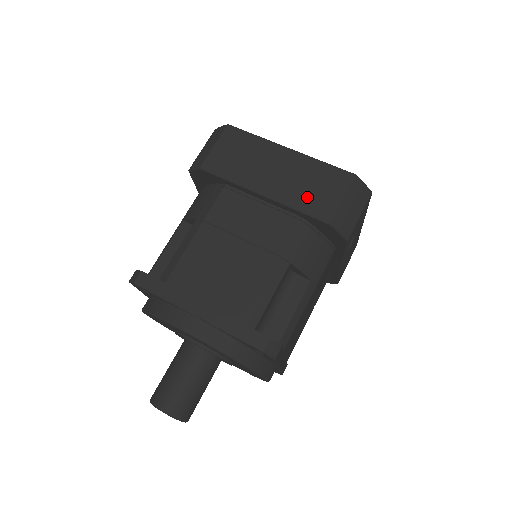
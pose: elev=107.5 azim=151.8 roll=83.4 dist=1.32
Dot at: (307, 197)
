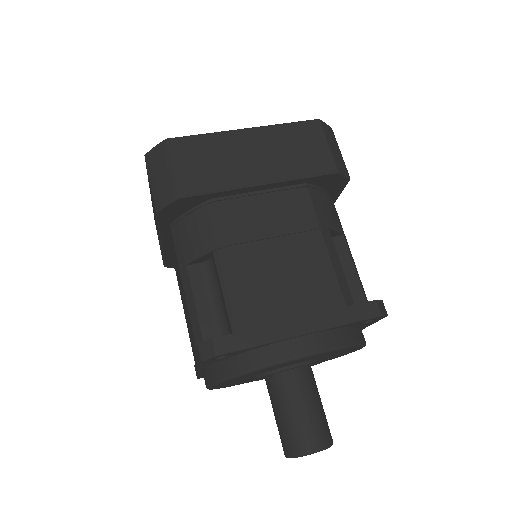
Dot at: (300, 161)
